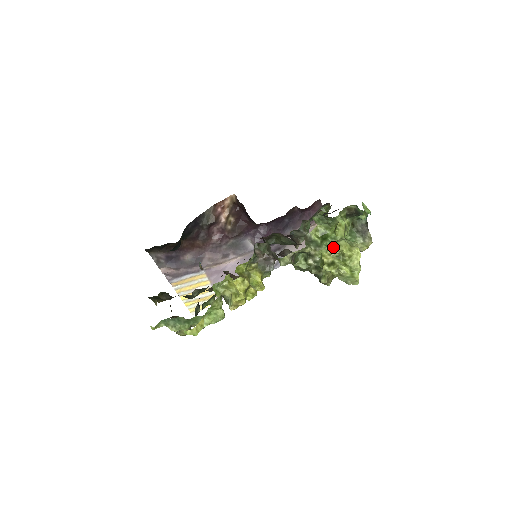
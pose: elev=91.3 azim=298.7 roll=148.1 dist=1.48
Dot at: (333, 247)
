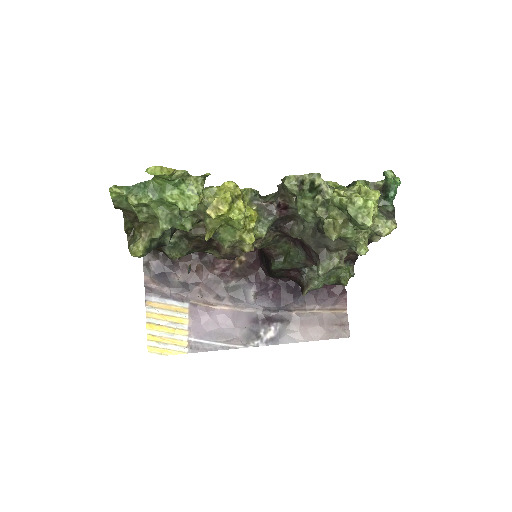
Dot at: (349, 187)
